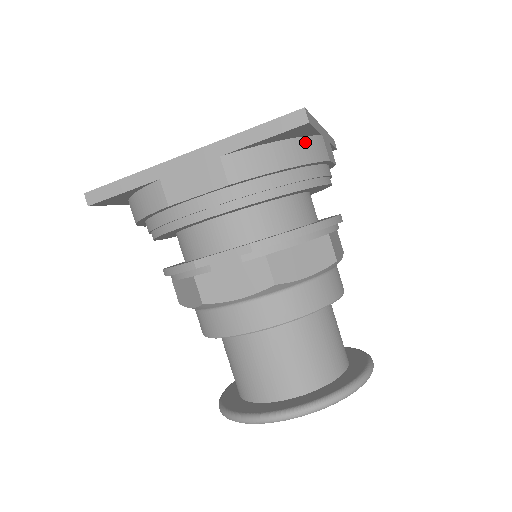
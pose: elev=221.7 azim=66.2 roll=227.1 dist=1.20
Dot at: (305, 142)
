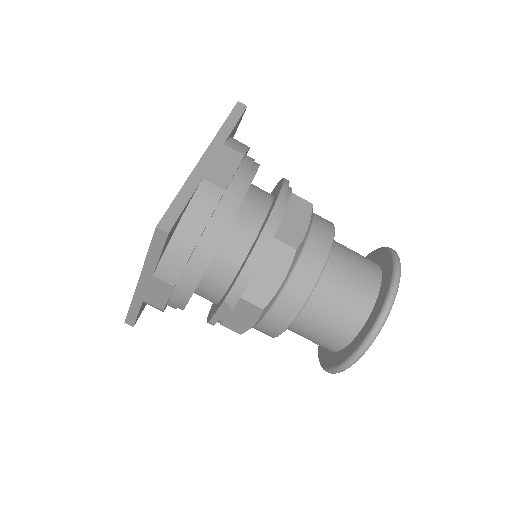
Dot at: (192, 209)
